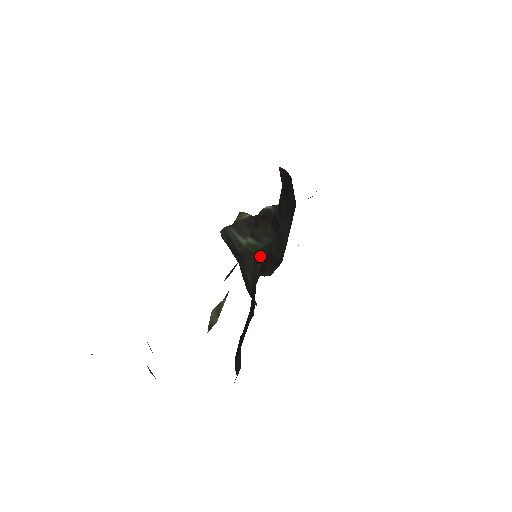
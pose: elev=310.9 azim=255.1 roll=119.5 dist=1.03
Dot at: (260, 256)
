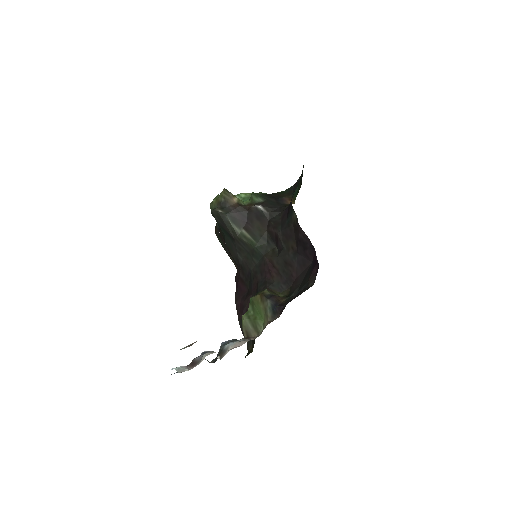
Dot at: (257, 253)
